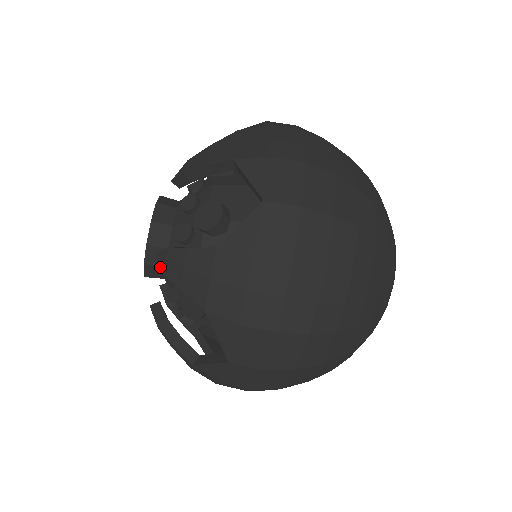
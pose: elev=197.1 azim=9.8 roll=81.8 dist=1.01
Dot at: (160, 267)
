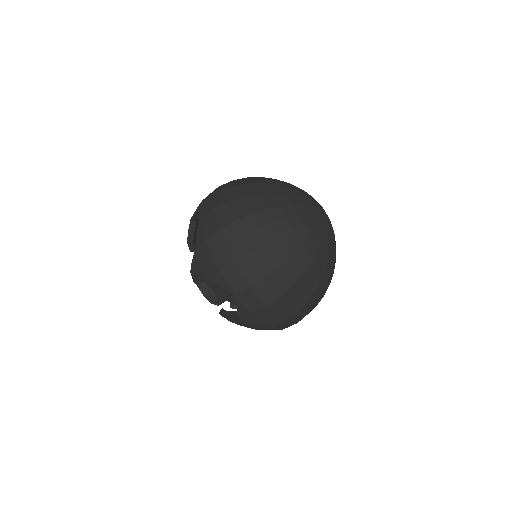
Dot at: (195, 283)
